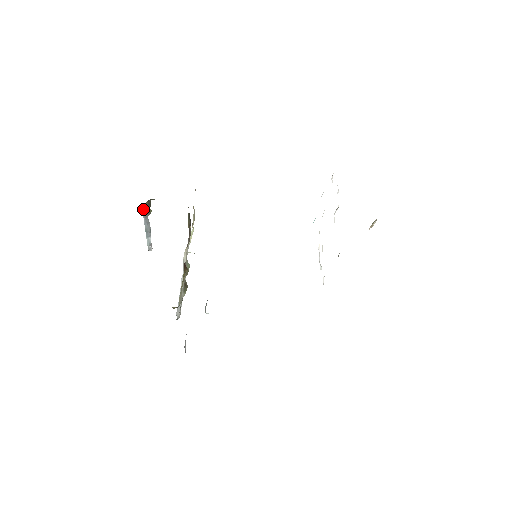
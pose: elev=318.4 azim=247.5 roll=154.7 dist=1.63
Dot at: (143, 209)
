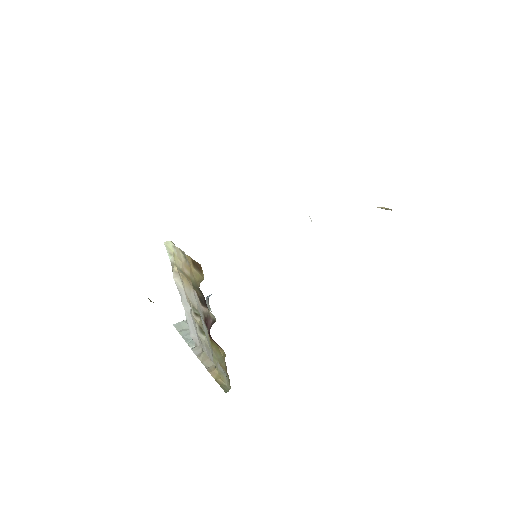
Dot at: occluded
